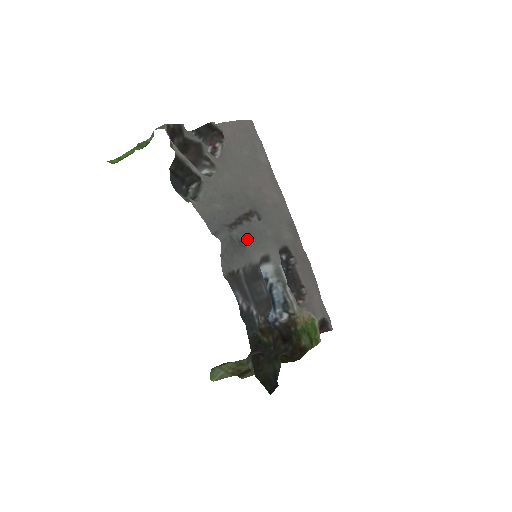
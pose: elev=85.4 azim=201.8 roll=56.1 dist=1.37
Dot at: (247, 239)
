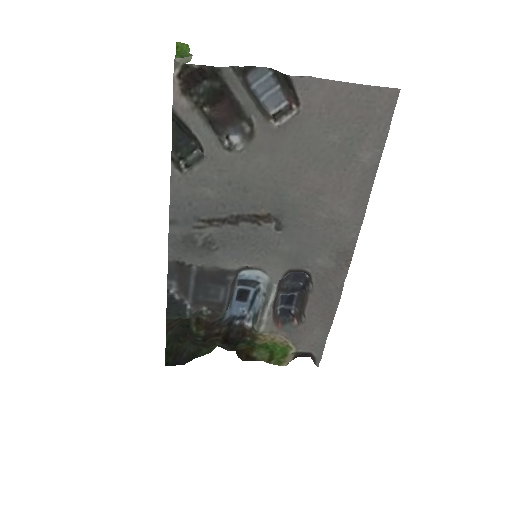
Dot at: (227, 244)
